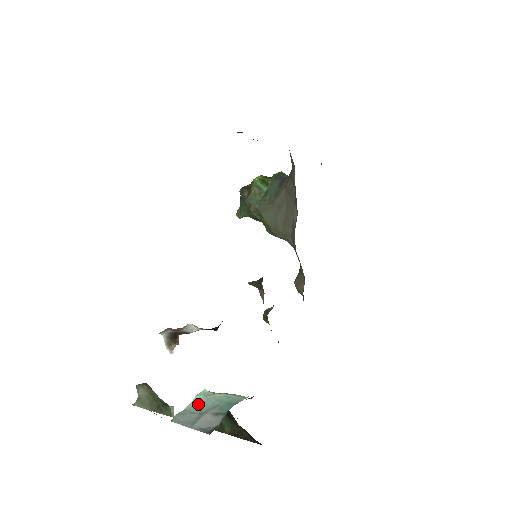
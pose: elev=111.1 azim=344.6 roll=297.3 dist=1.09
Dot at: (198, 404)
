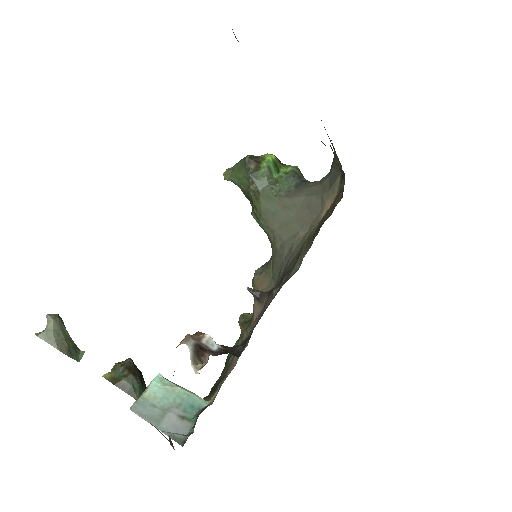
Dot at: (158, 394)
